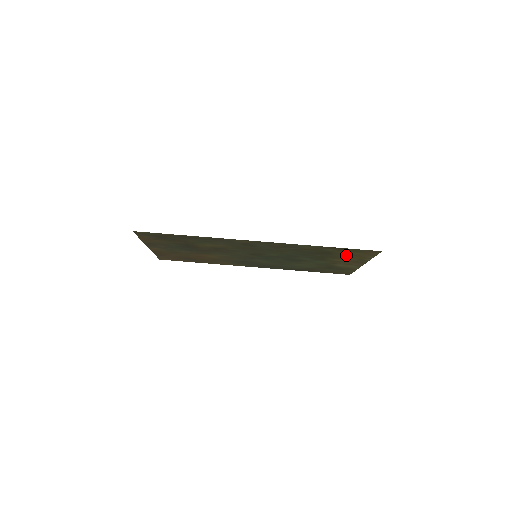
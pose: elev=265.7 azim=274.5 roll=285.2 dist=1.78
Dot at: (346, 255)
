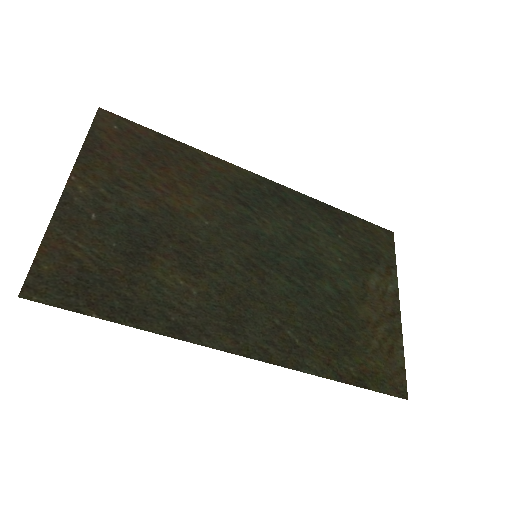
Dot at: (372, 346)
